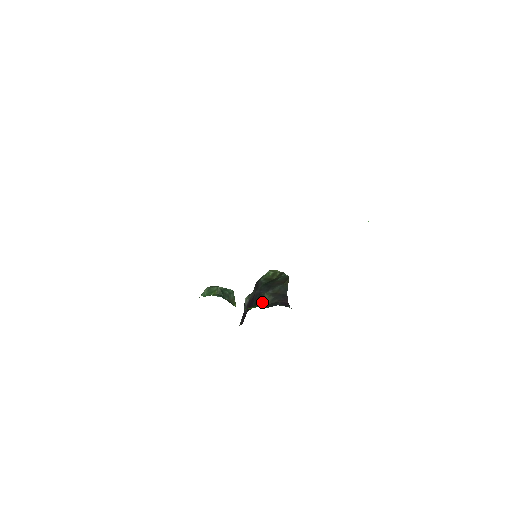
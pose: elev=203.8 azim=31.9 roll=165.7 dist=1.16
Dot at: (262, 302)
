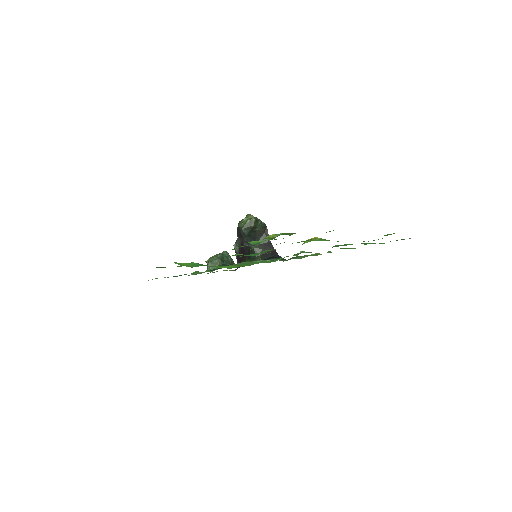
Dot at: (255, 256)
